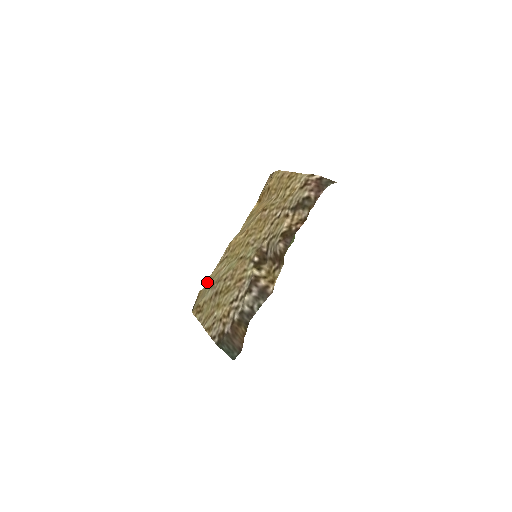
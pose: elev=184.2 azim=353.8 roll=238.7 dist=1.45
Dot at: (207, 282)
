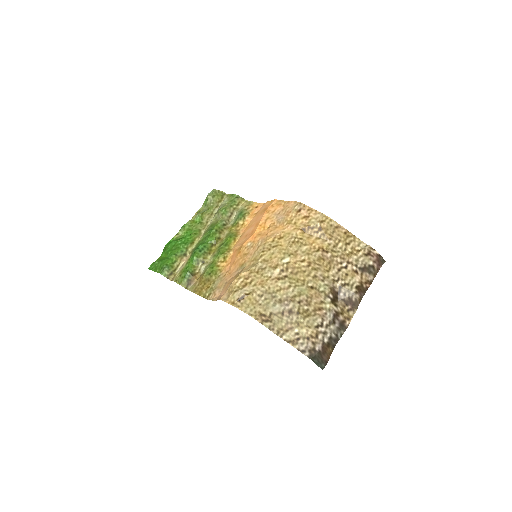
Dot at: (264, 292)
